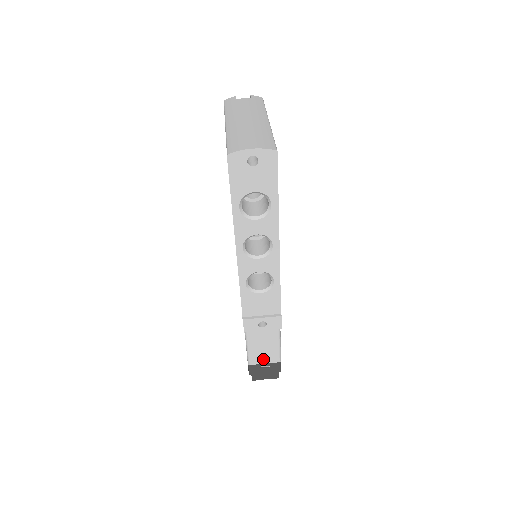
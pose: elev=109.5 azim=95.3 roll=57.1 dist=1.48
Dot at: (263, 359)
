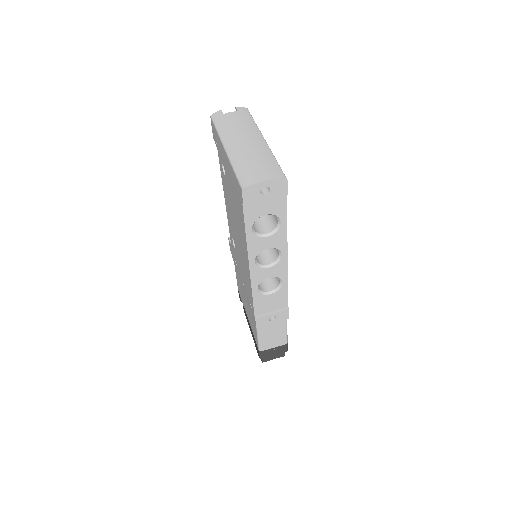
Dot at: (272, 344)
